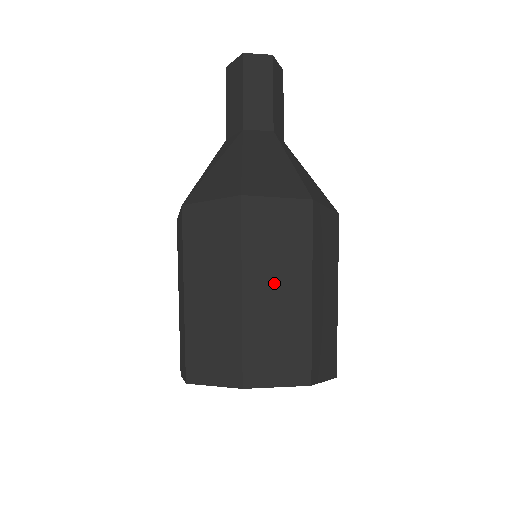
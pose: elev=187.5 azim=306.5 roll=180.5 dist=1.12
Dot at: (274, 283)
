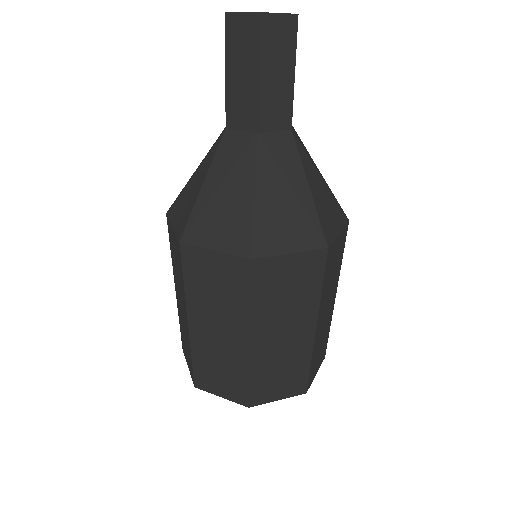
Dot at: (214, 324)
